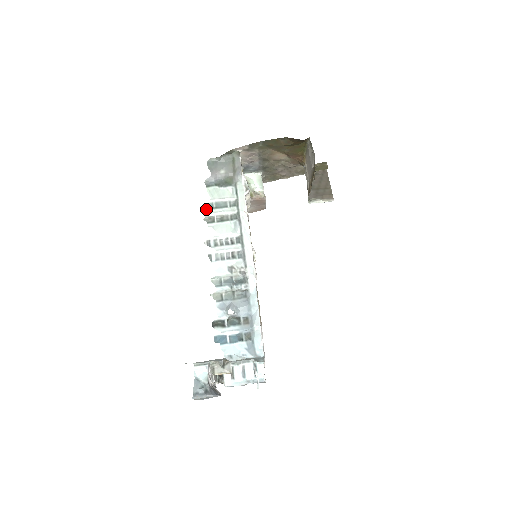
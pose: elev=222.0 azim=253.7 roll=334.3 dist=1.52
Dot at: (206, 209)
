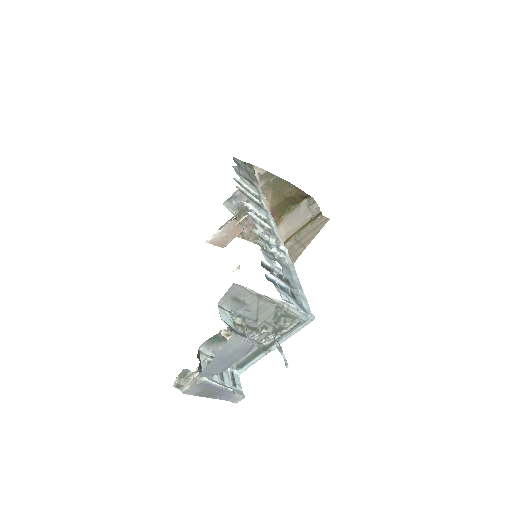
Dot at: (237, 182)
